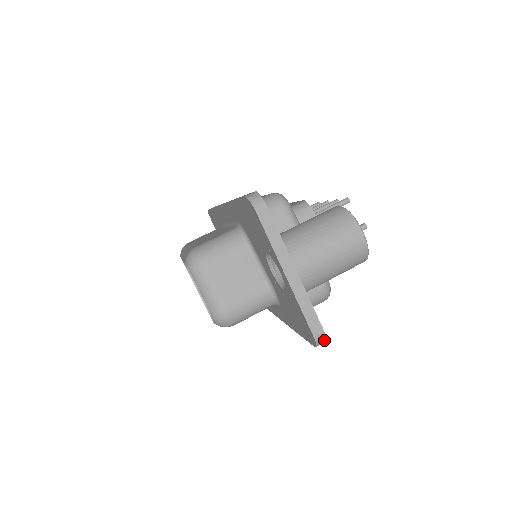
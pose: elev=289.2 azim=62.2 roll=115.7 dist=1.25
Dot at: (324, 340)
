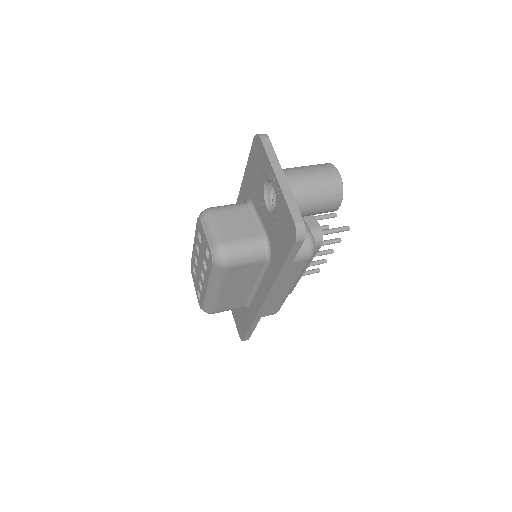
Dot at: (303, 231)
